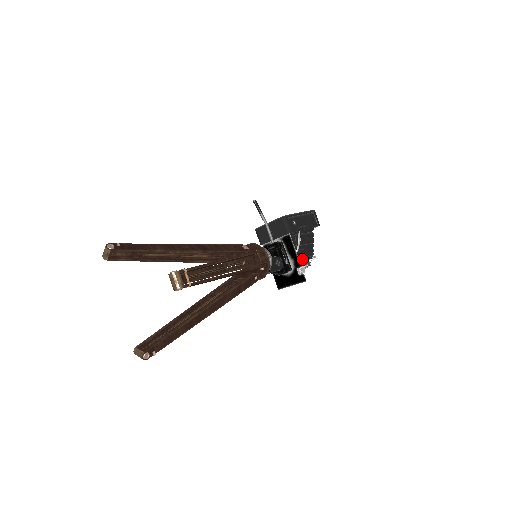
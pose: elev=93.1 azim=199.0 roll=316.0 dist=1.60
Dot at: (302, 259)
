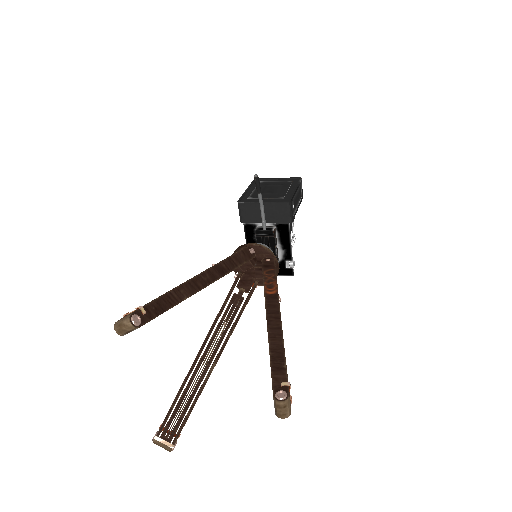
Dot at: occluded
